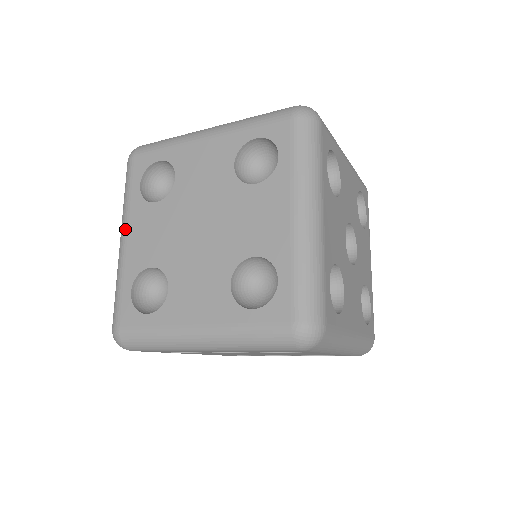
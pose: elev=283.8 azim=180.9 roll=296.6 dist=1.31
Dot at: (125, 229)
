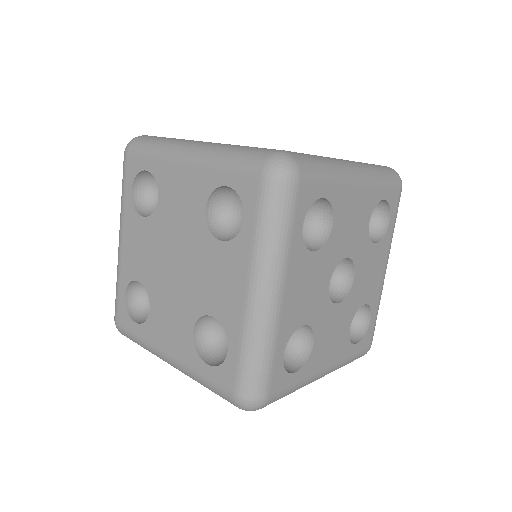
Dot at: (121, 232)
